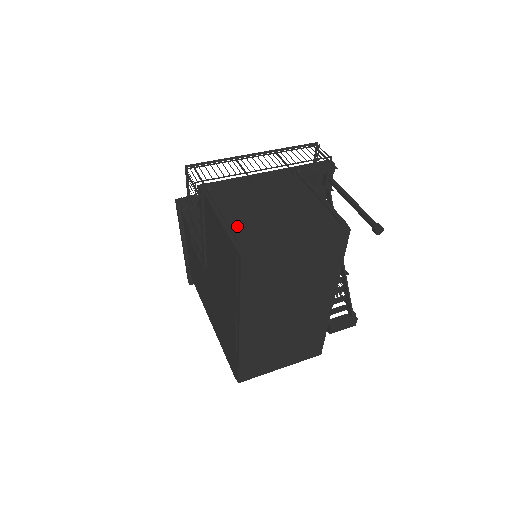
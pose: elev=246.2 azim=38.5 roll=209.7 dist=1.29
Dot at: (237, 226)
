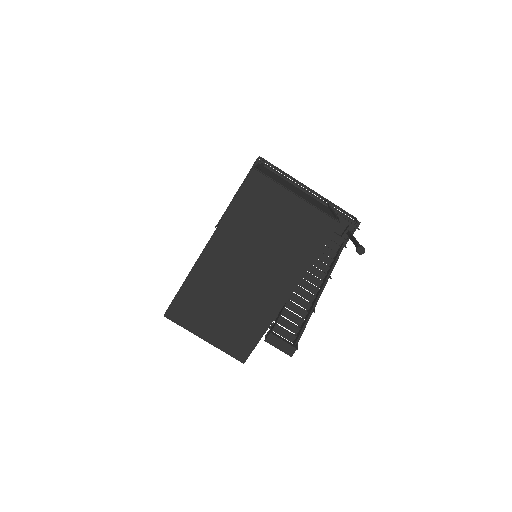
Dot at: (265, 171)
